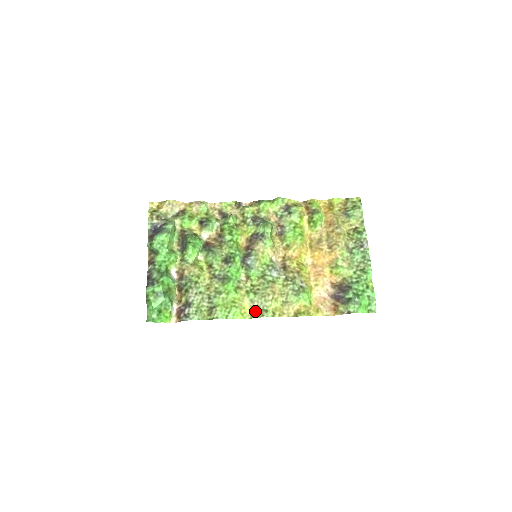
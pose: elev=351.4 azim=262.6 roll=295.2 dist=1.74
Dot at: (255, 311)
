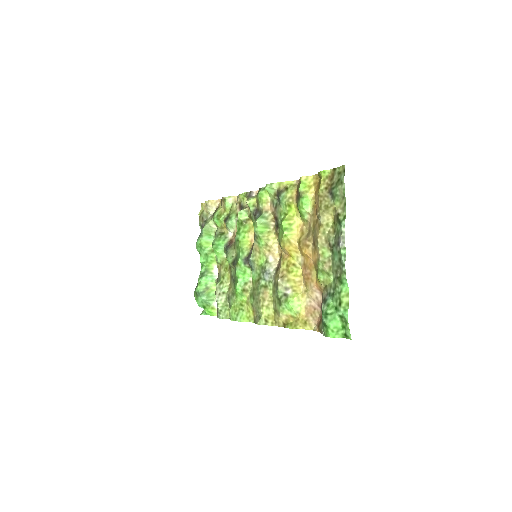
Dot at: (255, 316)
